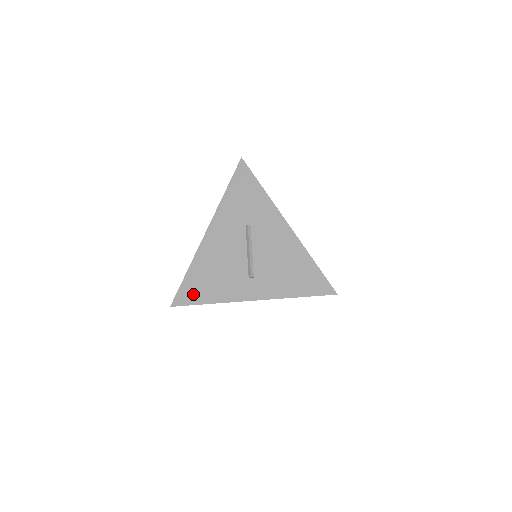
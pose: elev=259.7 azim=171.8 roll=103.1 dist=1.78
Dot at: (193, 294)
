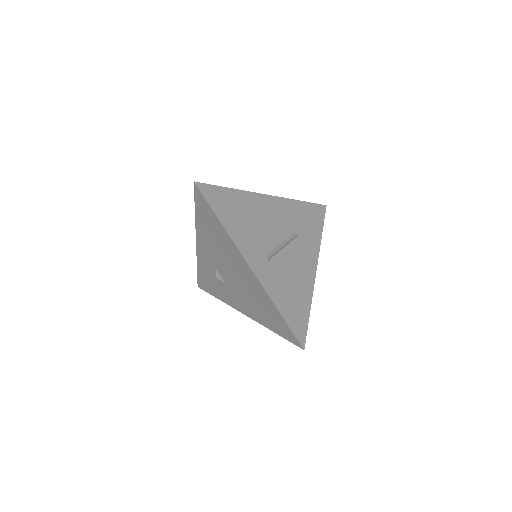
Dot at: (220, 203)
